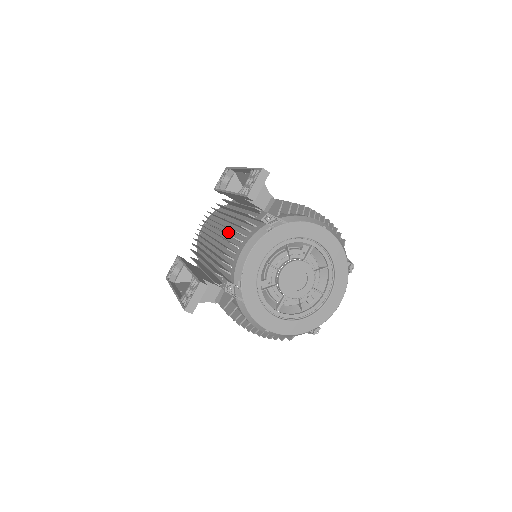
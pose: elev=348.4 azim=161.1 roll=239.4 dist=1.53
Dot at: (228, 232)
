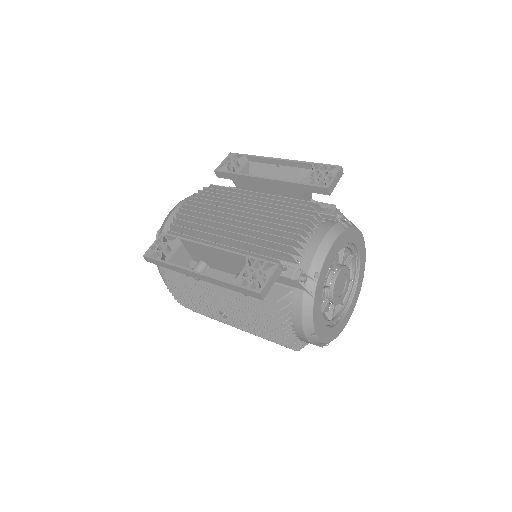
Dot at: (265, 220)
